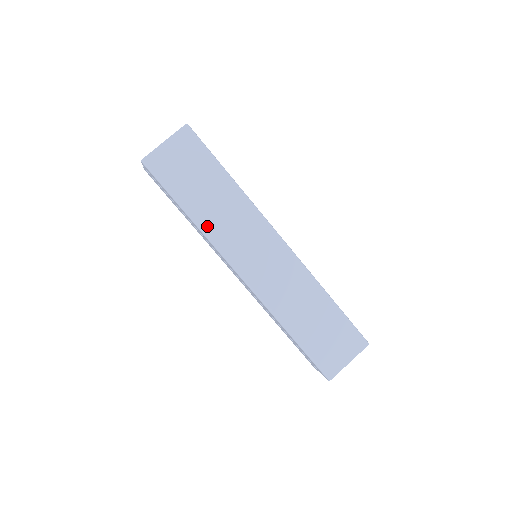
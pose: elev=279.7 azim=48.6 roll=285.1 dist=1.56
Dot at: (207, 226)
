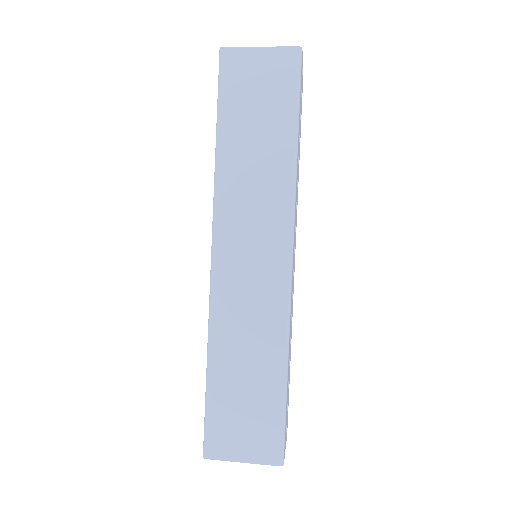
Dot at: (225, 173)
